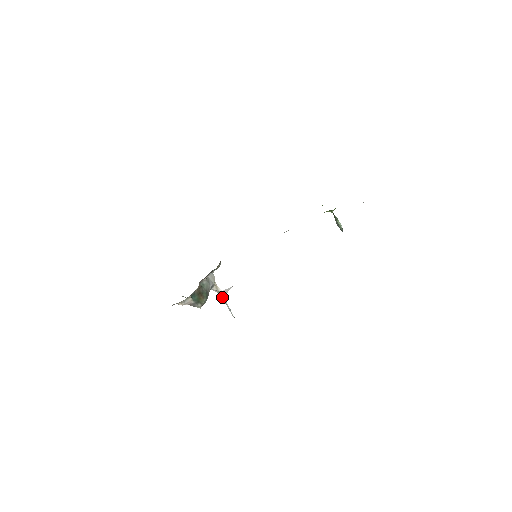
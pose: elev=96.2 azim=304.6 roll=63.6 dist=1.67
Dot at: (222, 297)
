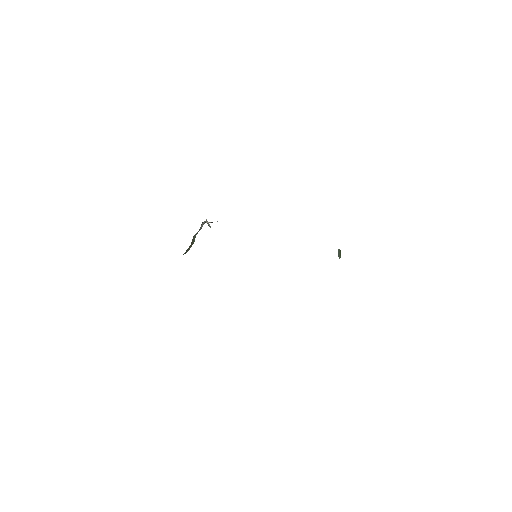
Dot at: occluded
